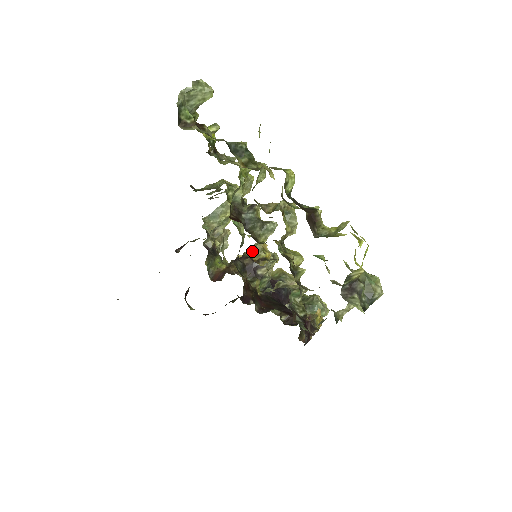
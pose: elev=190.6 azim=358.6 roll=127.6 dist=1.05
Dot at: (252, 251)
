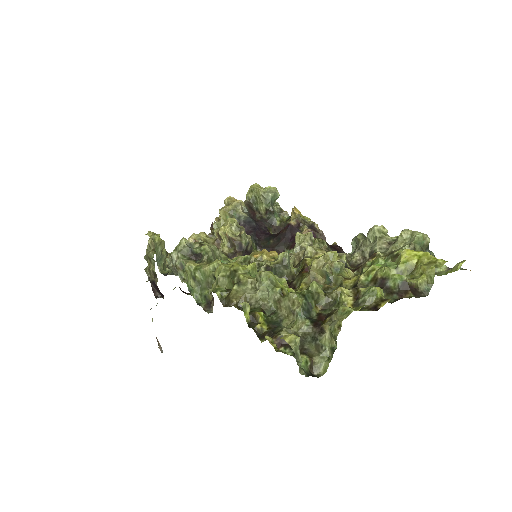
Dot at: occluded
